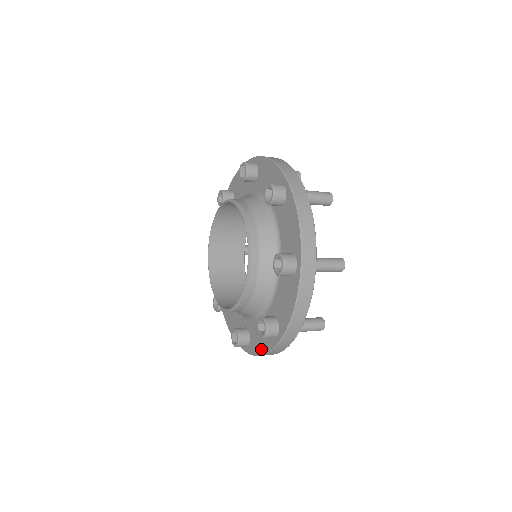
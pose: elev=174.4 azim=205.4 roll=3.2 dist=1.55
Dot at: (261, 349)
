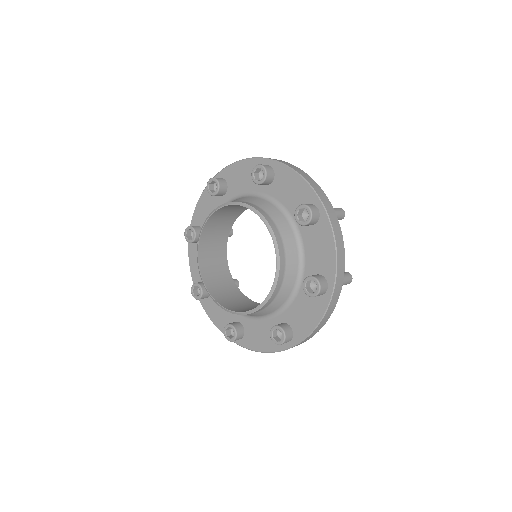
Dot at: (313, 321)
